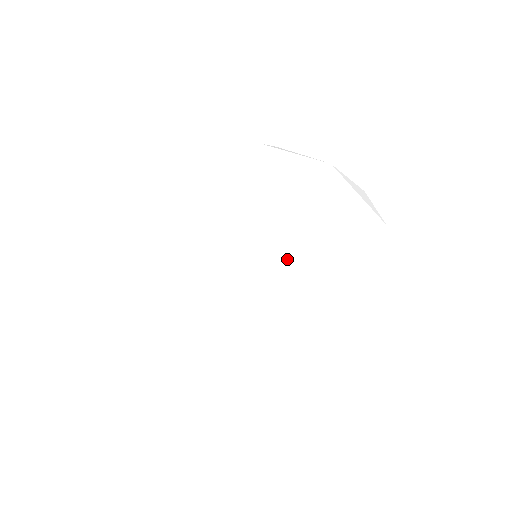
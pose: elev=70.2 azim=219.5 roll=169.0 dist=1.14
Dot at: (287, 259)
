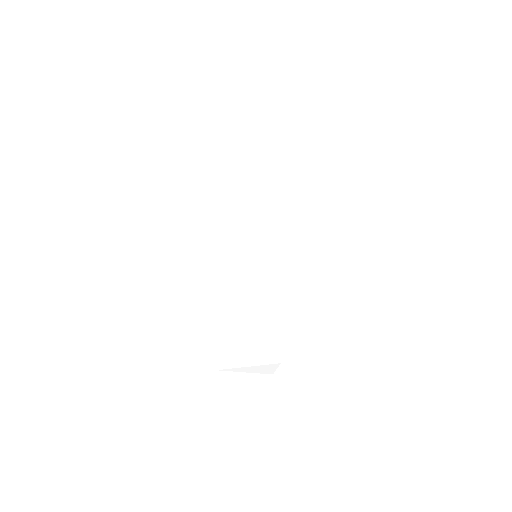
Dot at: (286, 206)
